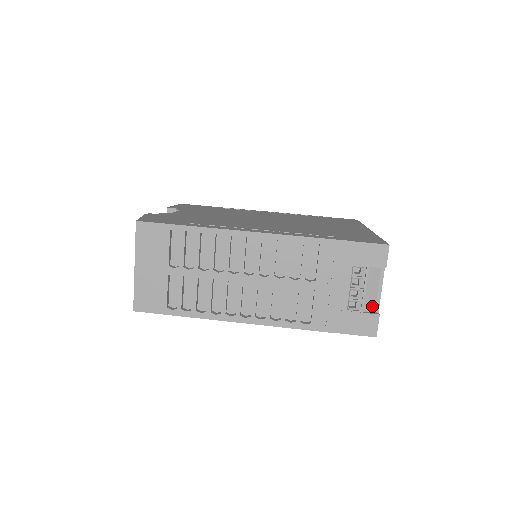
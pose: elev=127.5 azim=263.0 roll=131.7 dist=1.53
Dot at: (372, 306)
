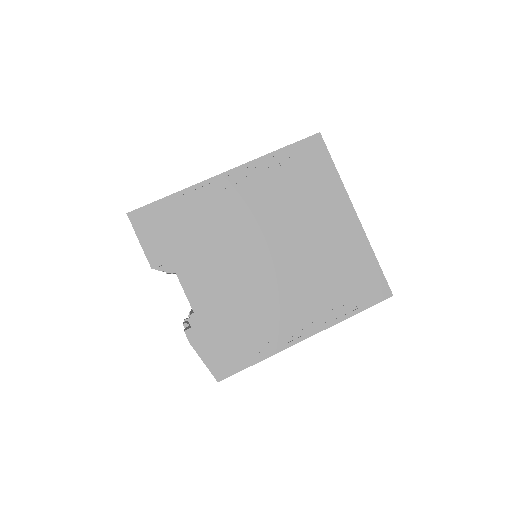
Dot at: occluded
